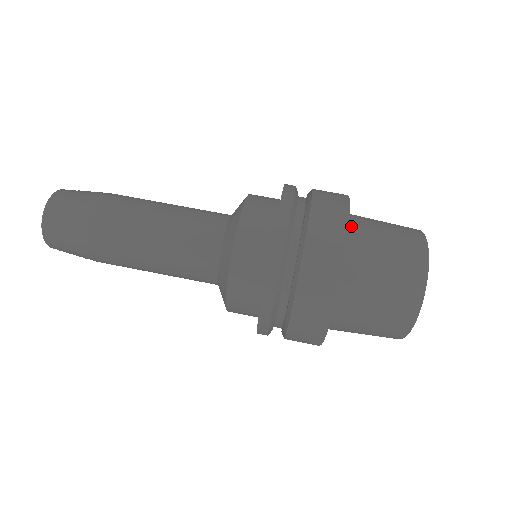
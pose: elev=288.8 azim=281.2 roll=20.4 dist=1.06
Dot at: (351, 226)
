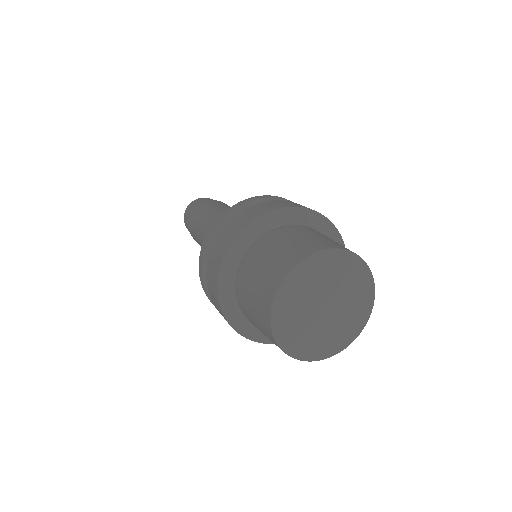
Dot at: (291, 225)
